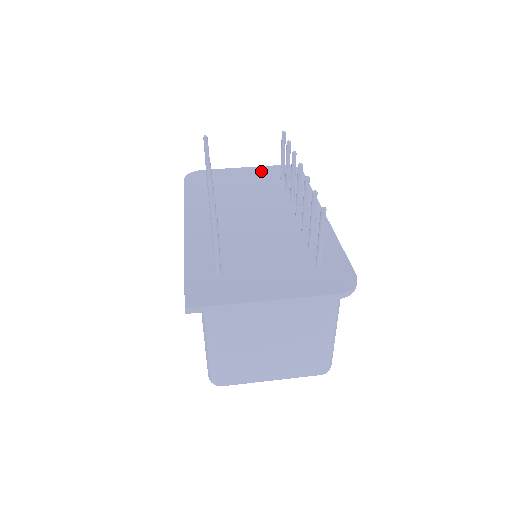
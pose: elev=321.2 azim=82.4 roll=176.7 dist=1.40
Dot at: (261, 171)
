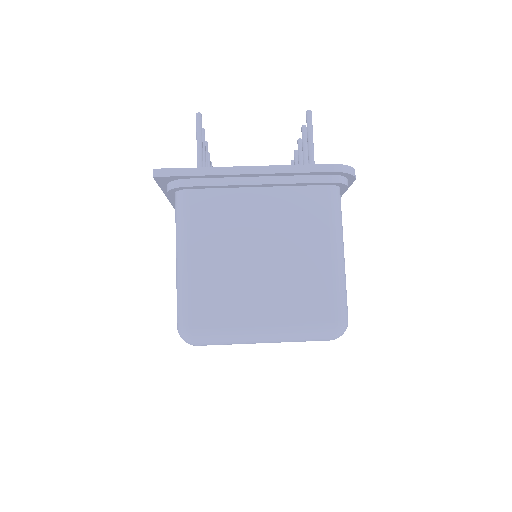
Dot at: occluded
